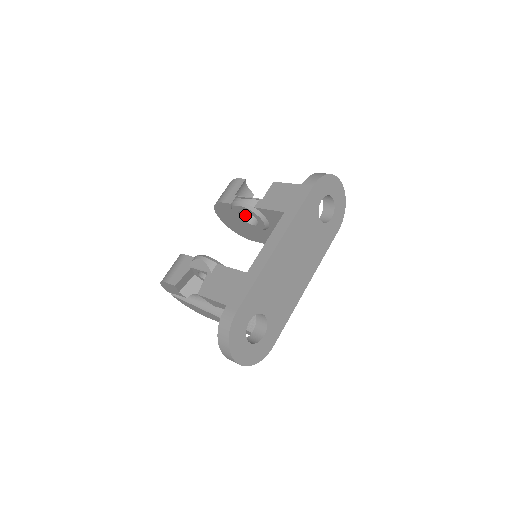
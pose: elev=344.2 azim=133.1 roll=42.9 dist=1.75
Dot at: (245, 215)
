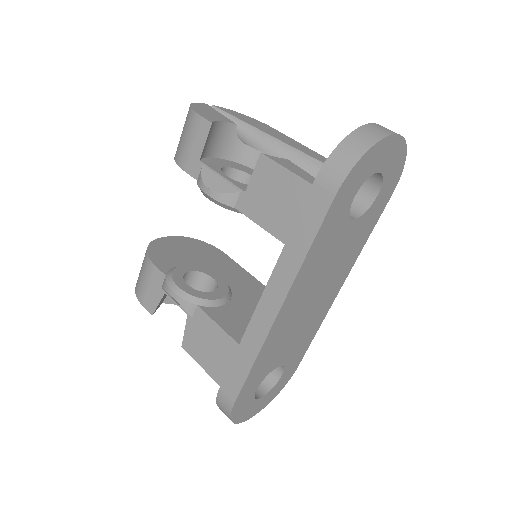
Dot at: occluded
